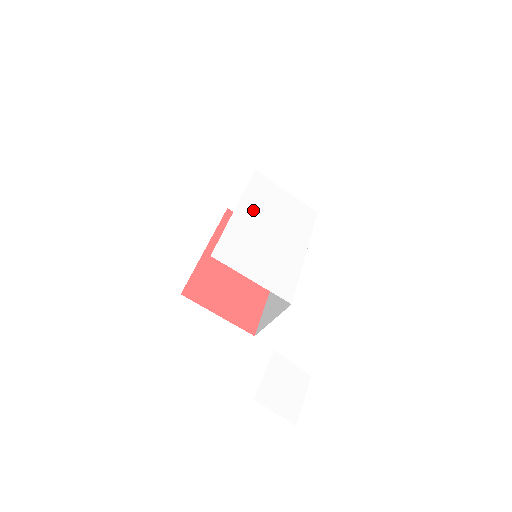
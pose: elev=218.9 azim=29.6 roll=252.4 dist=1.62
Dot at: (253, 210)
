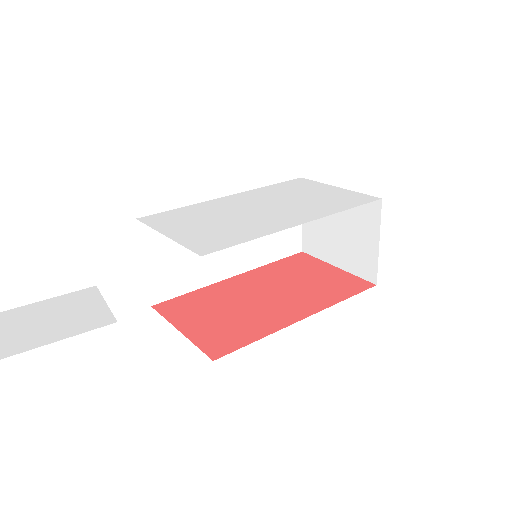
Dot at: (253, 197)
